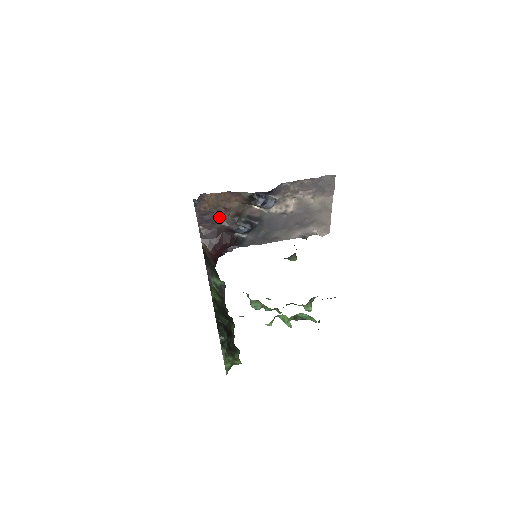
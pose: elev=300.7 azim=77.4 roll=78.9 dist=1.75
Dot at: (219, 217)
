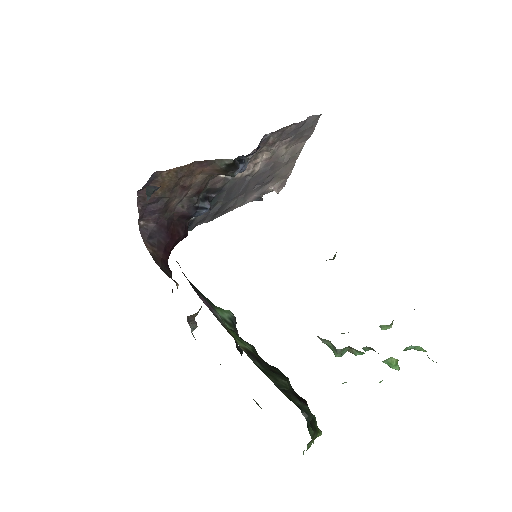
Dot at: (171, 201)
